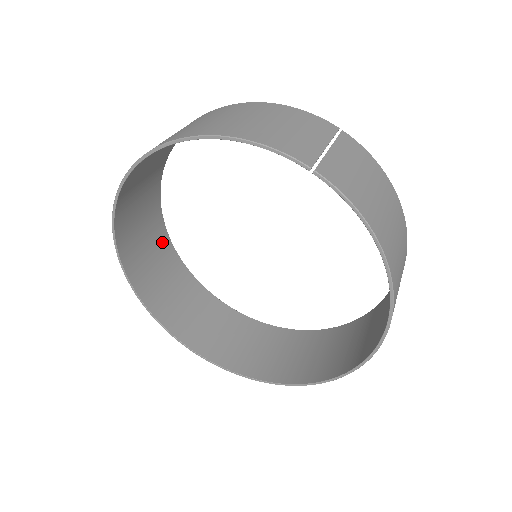
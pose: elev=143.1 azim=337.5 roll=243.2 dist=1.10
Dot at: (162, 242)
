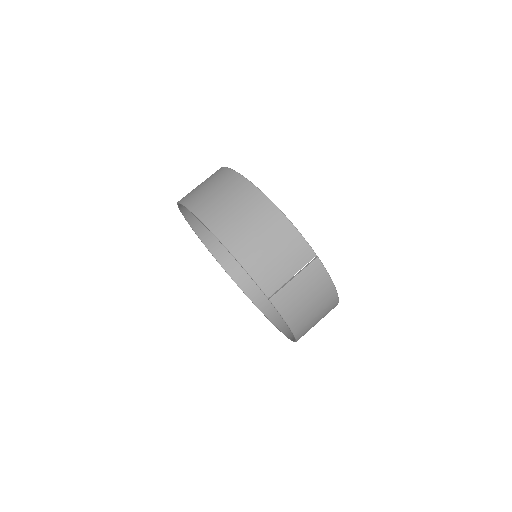
Dot at: occluded
